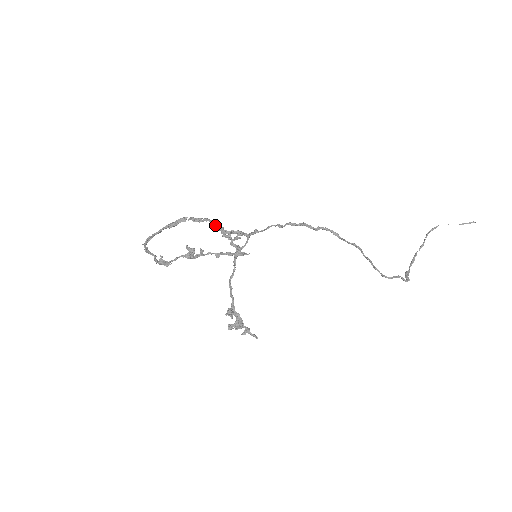
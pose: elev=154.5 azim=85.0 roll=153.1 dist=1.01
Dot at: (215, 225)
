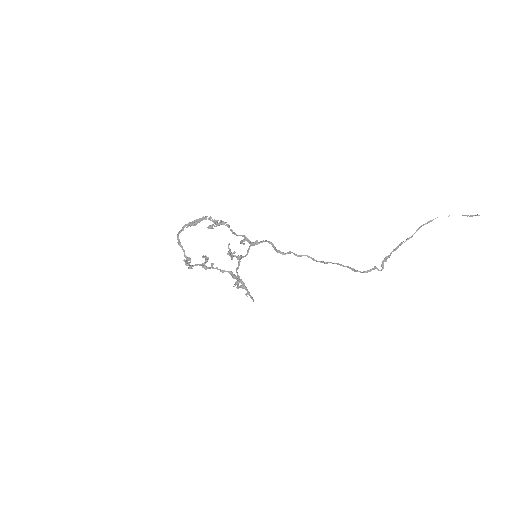
Dot at: (228, 227)
